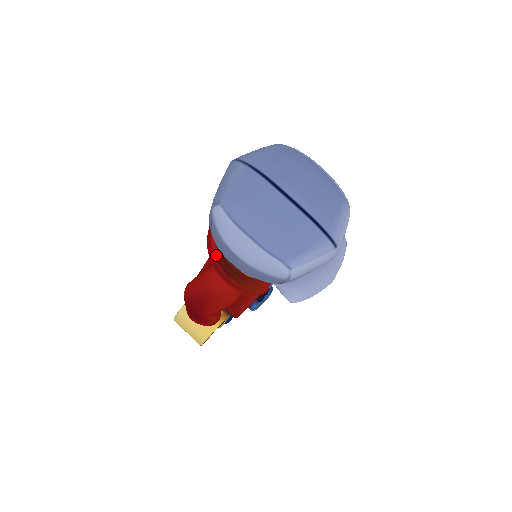
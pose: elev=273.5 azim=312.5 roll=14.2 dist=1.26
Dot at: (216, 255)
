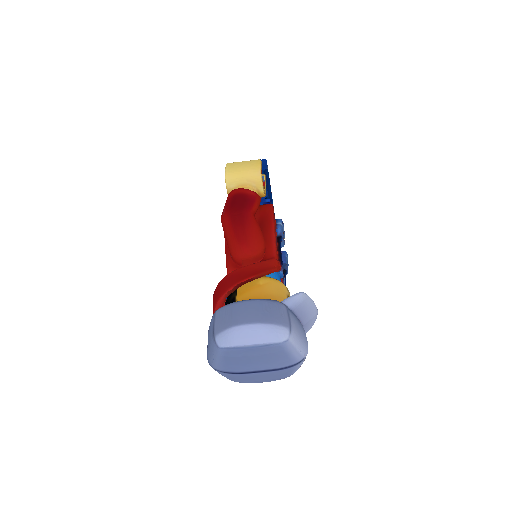
Dot at: occluded
